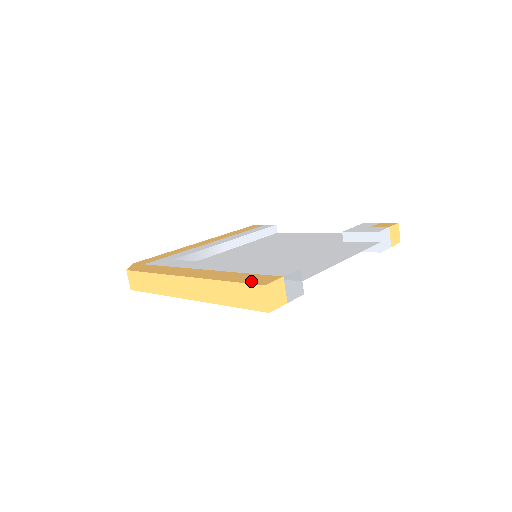
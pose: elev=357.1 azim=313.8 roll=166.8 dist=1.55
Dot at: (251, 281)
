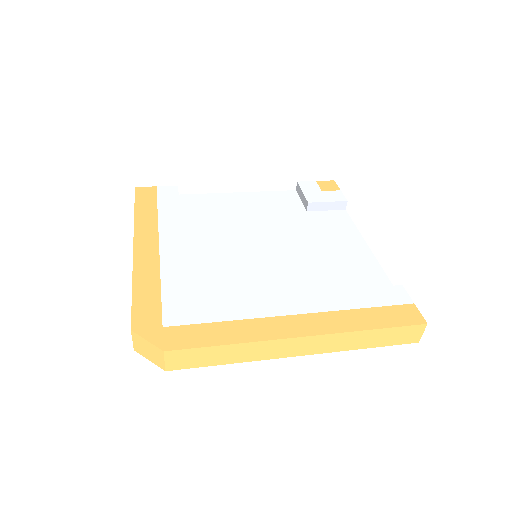
Dot at: (403, 321)
